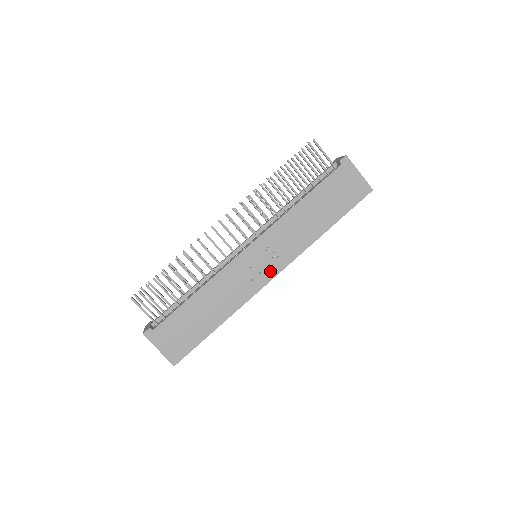
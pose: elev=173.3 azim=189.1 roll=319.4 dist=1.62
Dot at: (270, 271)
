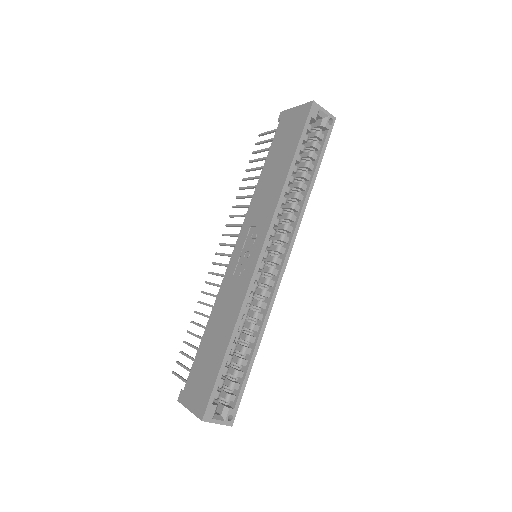
Dot at: (255, 251)
